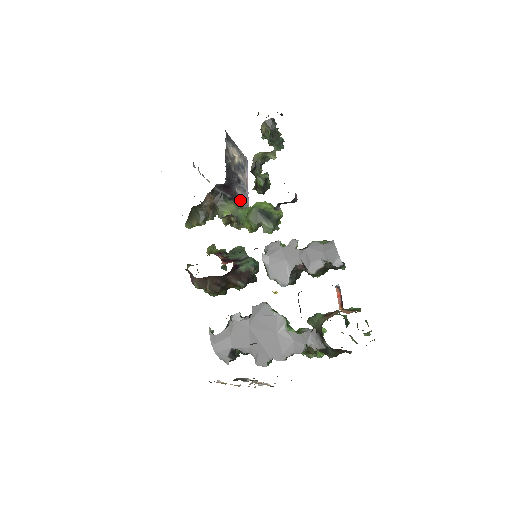
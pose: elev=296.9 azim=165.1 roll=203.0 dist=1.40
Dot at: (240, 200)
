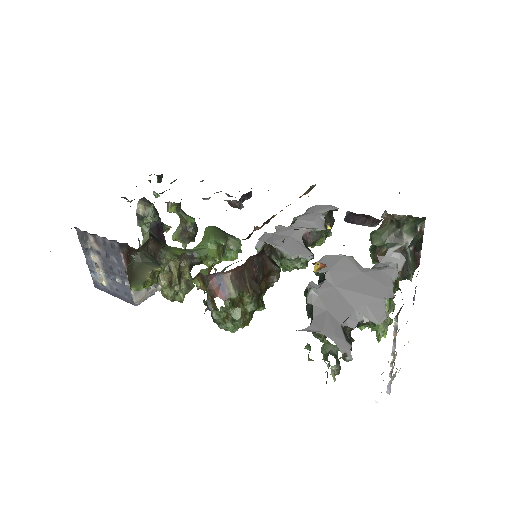
Dot at: occluded
